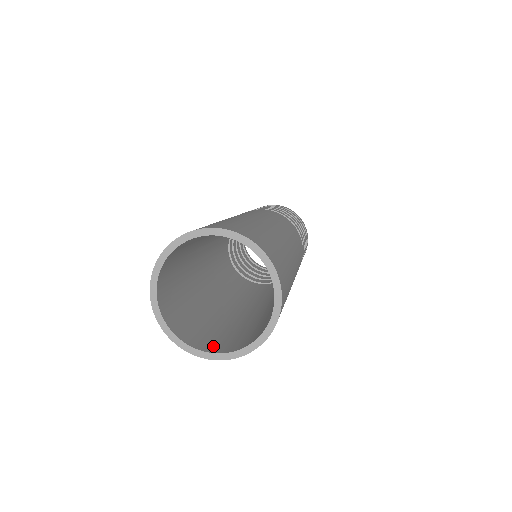
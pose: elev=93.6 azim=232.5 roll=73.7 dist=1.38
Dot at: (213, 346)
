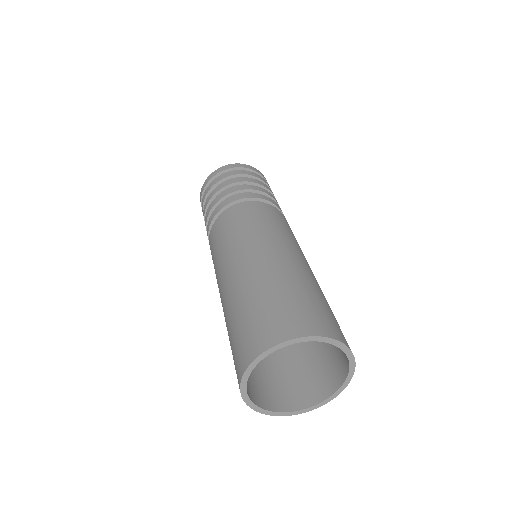
Dot at: (251, 391)
